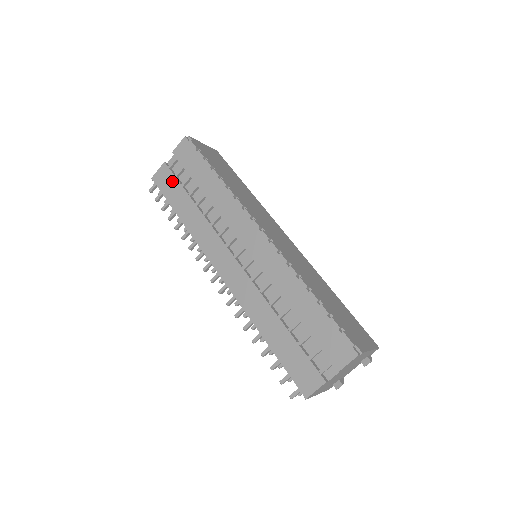
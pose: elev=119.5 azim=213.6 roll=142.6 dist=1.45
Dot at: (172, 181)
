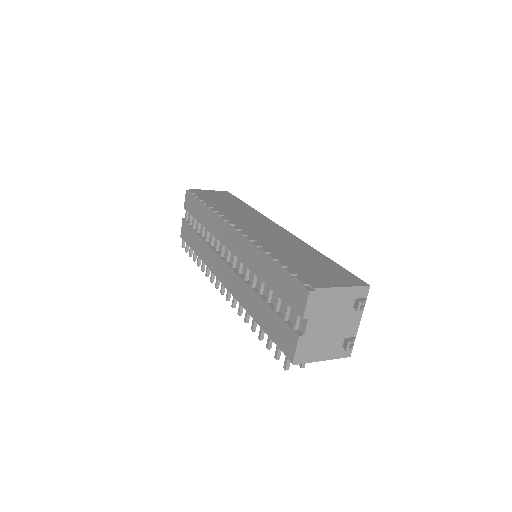
Dot at: (188, 229)
